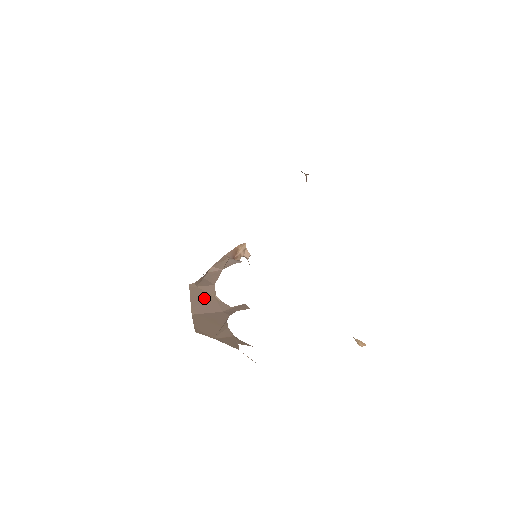
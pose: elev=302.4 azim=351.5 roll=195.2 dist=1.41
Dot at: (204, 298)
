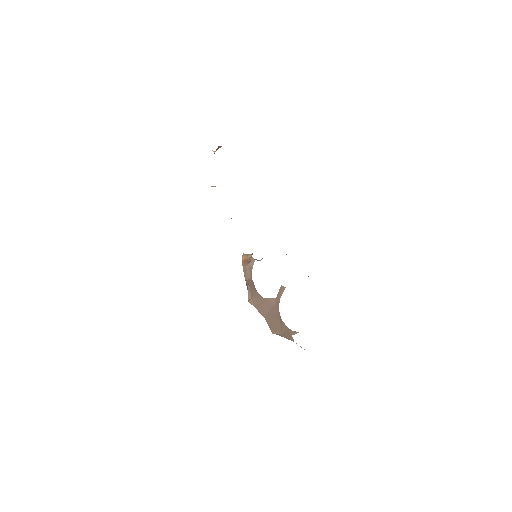
Dot at: (260, 303)
